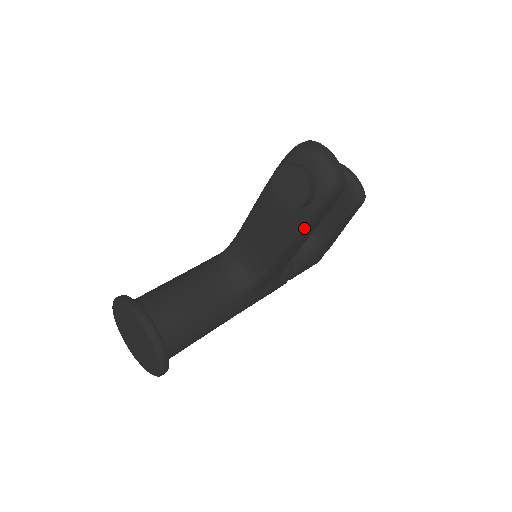
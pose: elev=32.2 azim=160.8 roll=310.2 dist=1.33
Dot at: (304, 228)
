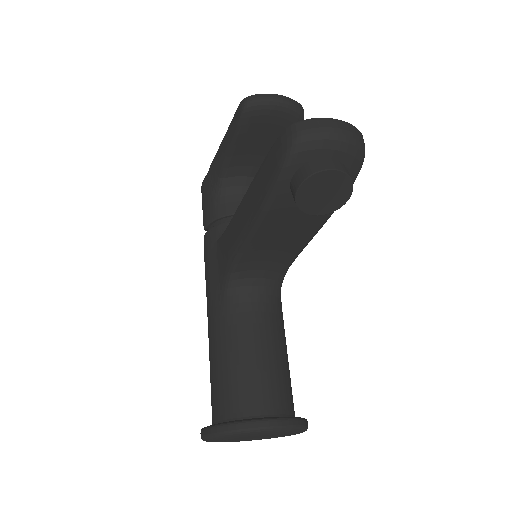
Dot at: occluded
